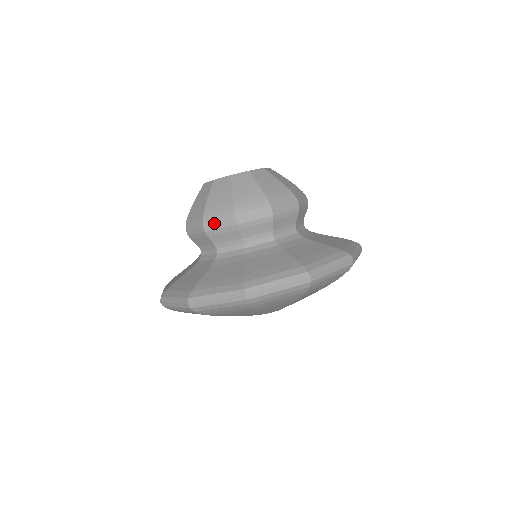
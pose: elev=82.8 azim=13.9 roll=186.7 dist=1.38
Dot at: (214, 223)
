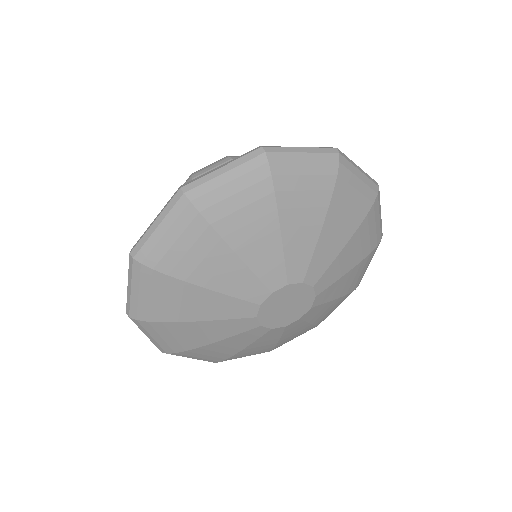
Dot at: occluded
